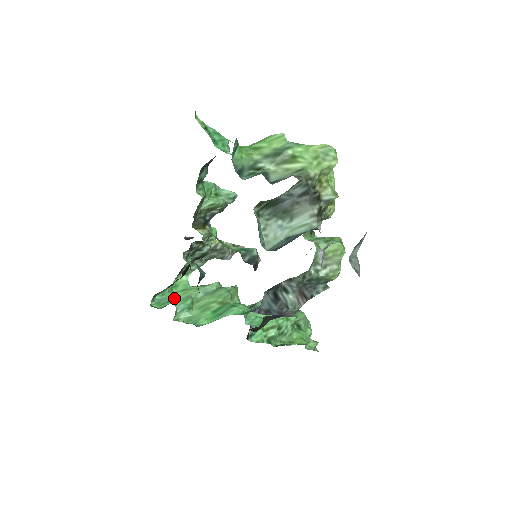
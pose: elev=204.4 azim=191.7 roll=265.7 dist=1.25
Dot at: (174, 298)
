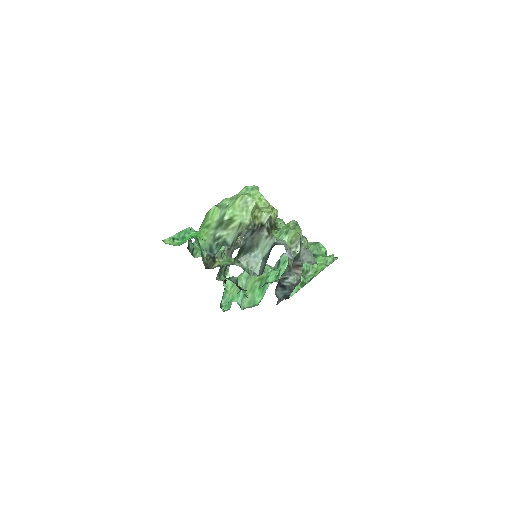
Dot at: (232, 295)
